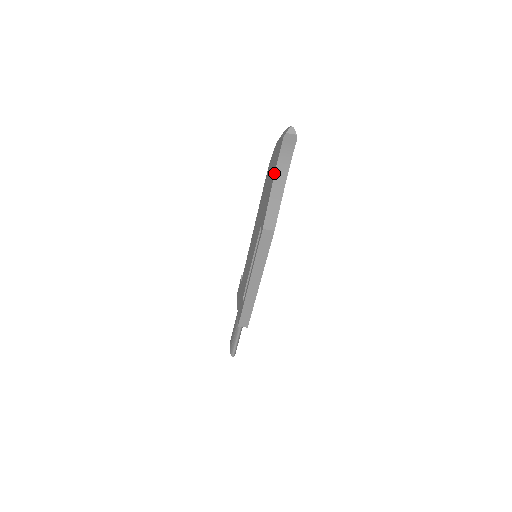
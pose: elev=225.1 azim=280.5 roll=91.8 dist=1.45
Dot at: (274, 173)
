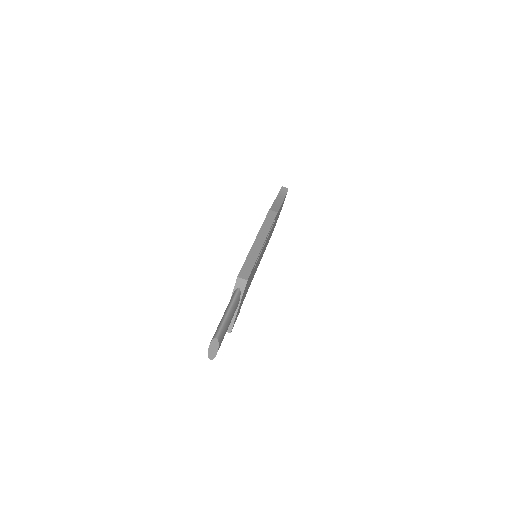
Dot at: (276, 198)
